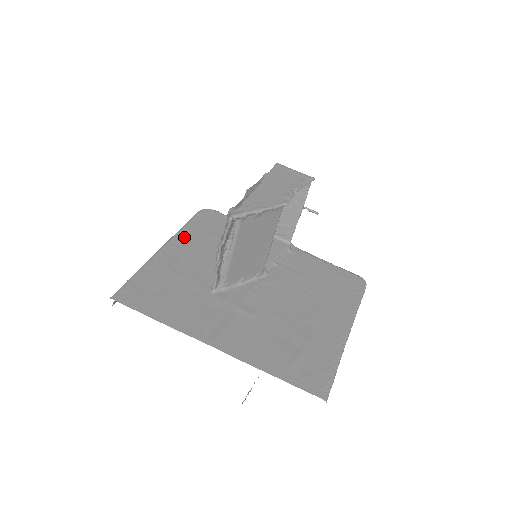
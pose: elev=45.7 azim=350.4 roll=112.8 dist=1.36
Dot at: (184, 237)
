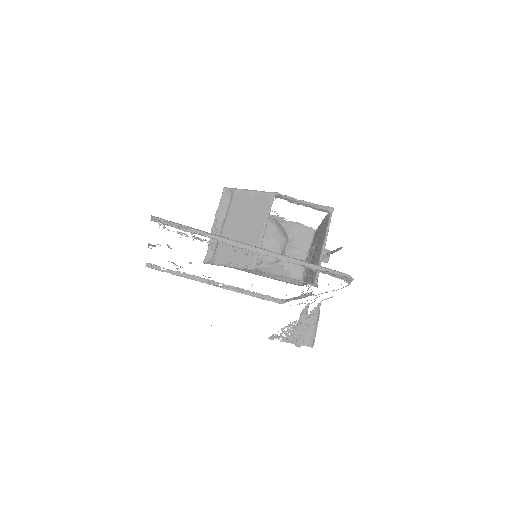
Dot at: occluded
